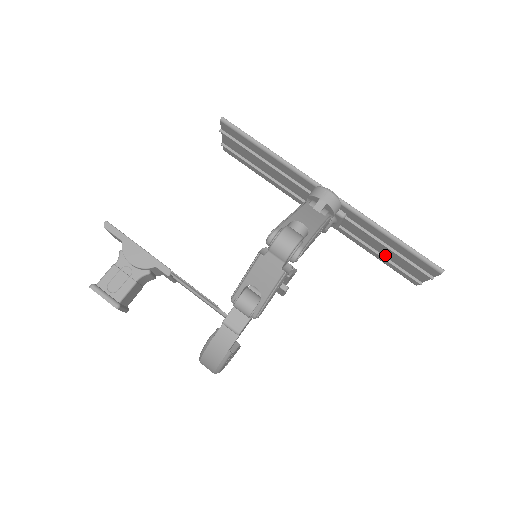
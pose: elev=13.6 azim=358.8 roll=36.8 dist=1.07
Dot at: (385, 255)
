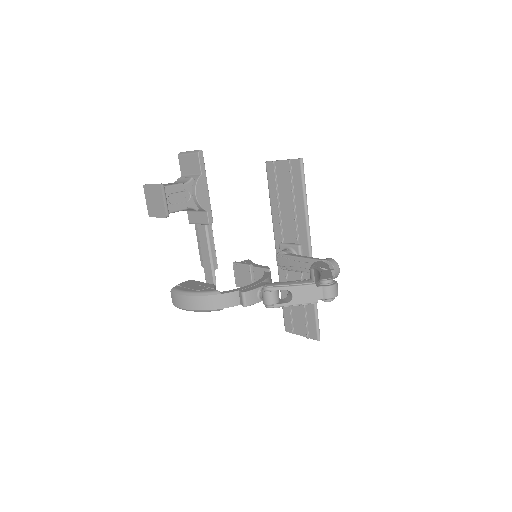
Dot at: occluded
